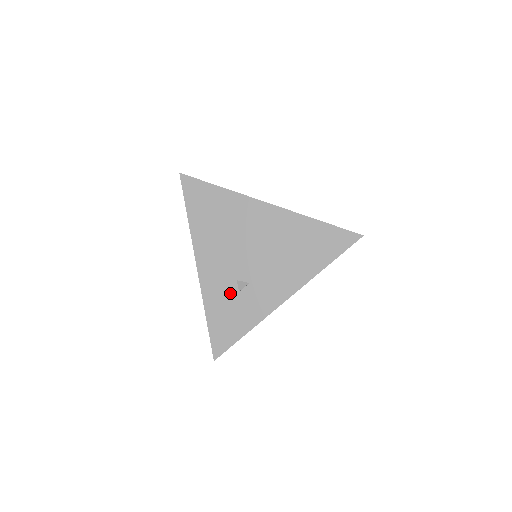
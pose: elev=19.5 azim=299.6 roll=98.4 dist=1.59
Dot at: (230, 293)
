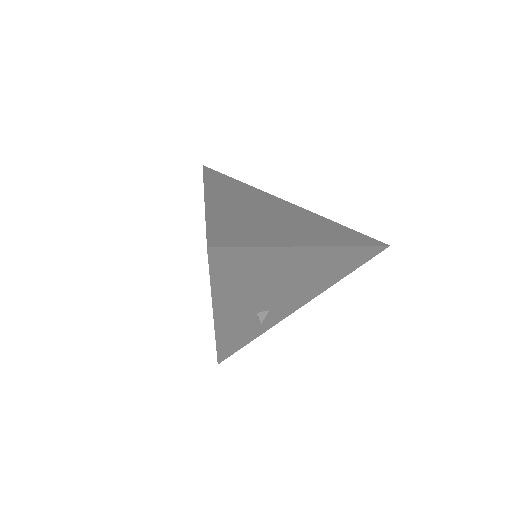
Dot at: (247, 323)
